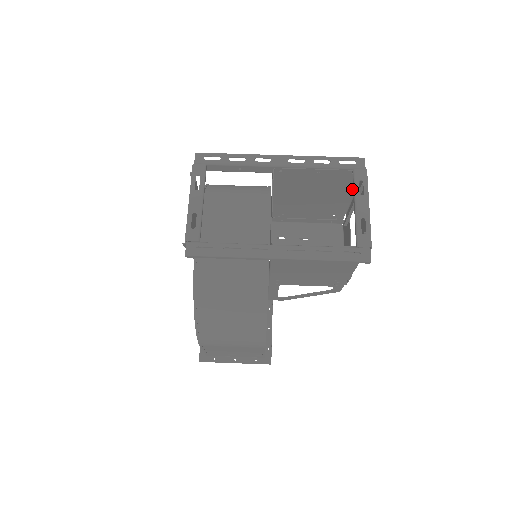
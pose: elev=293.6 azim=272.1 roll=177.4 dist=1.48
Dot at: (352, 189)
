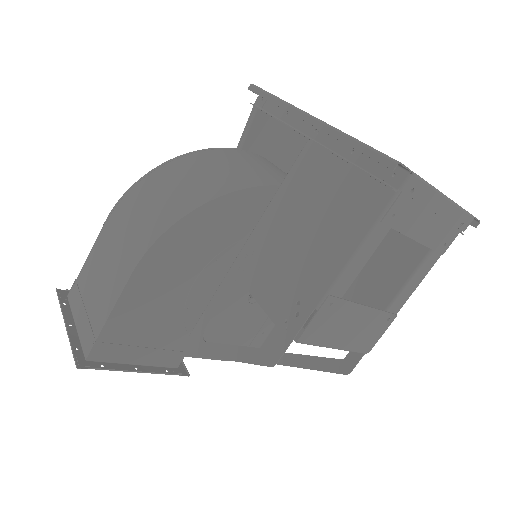
Dot at: occluded
